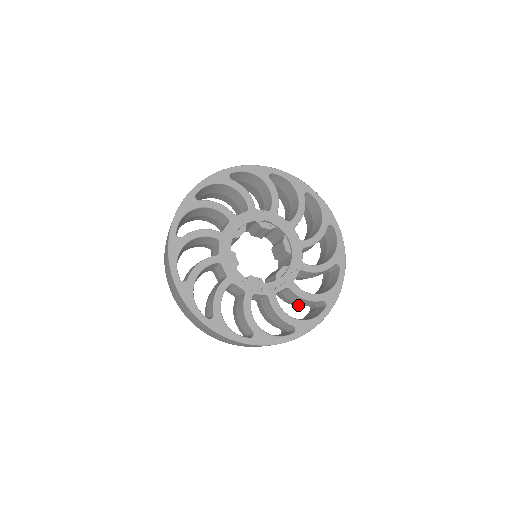
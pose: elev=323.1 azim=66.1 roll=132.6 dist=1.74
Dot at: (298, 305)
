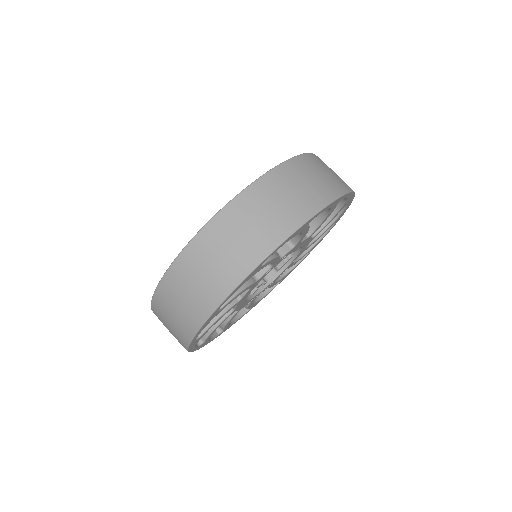
Dot at: occluded
